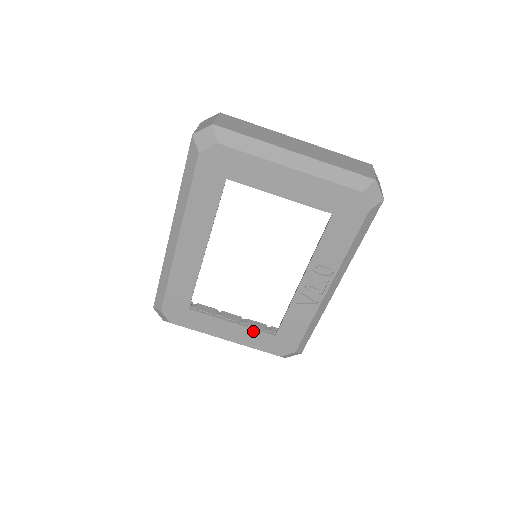
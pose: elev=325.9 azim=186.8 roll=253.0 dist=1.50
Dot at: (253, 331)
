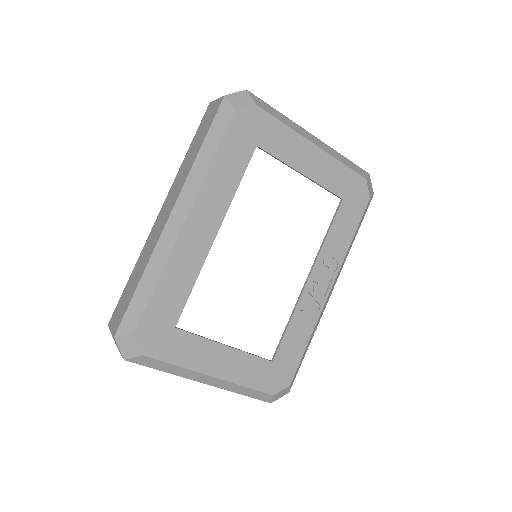
Dot at: (249, 357)
